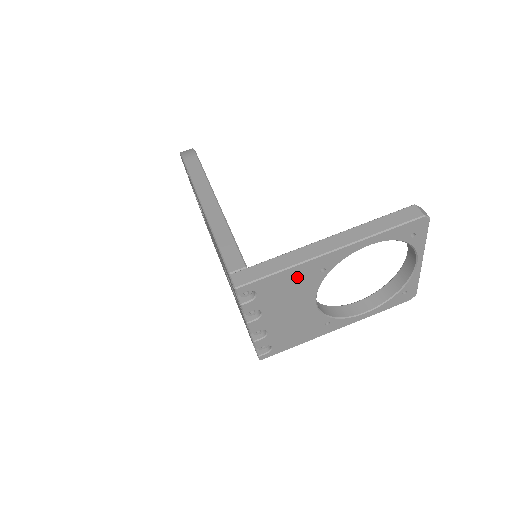
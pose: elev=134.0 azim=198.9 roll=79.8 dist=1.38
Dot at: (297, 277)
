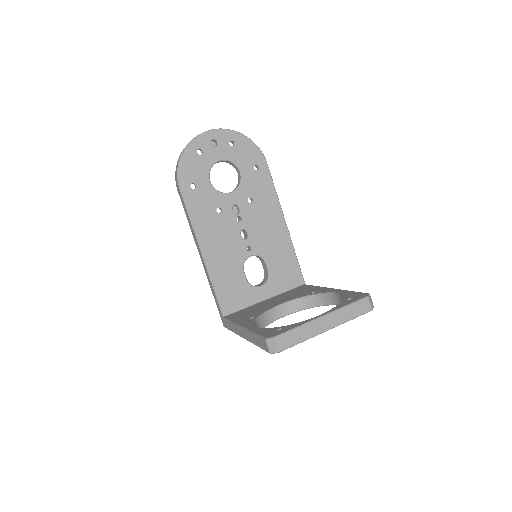
Dot at: occluded
